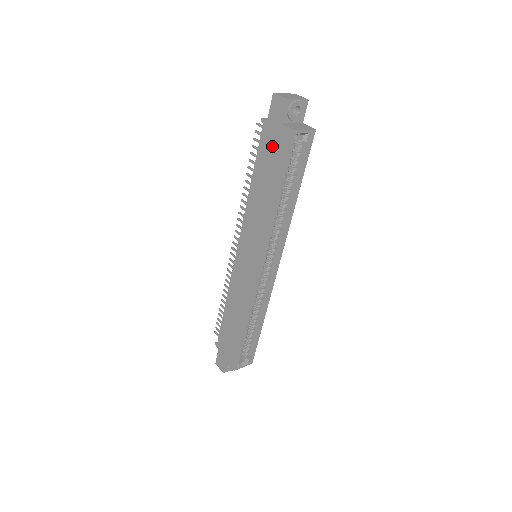
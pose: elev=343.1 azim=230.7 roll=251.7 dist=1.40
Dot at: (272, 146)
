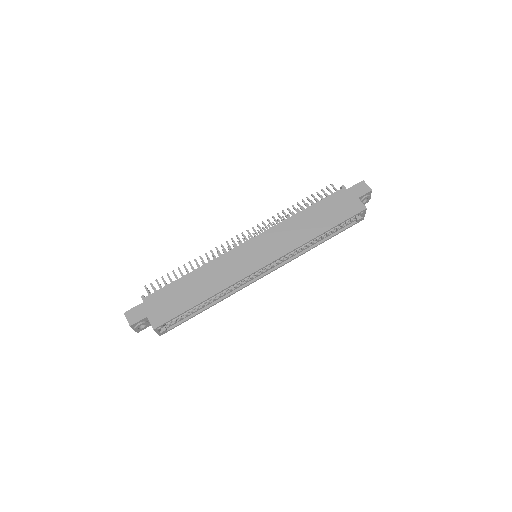
Dot at: (341, 204)
